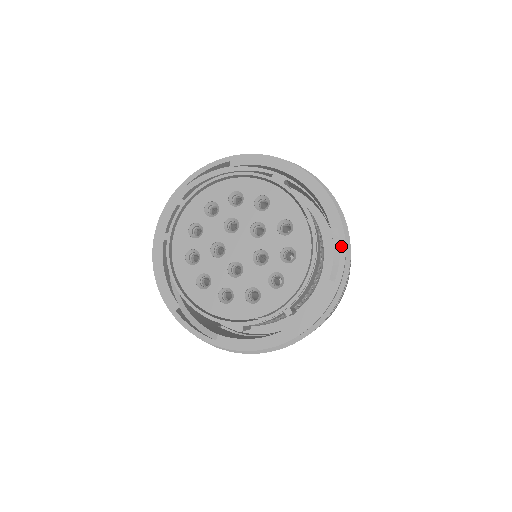
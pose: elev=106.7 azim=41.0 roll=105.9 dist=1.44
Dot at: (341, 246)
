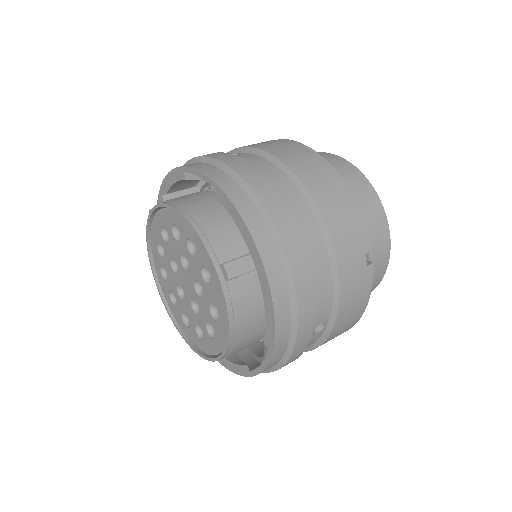
Dot at: (264, 362)
